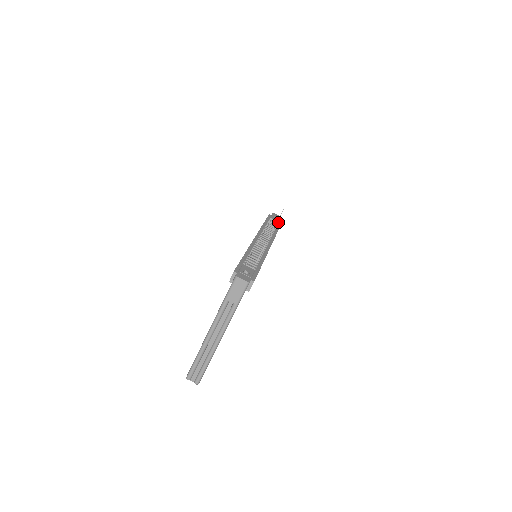
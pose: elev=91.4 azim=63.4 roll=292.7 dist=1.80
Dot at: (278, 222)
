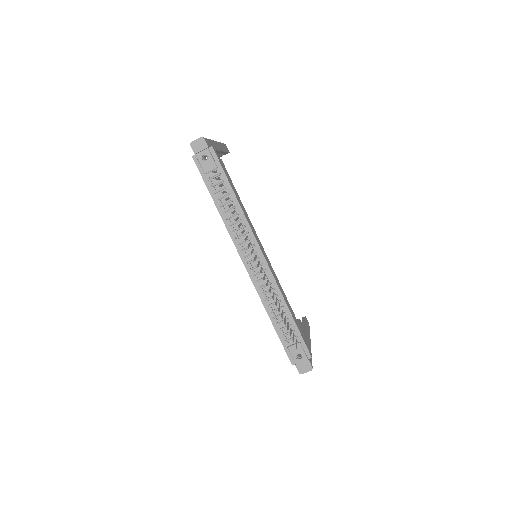
Dot at: (216, 169)
